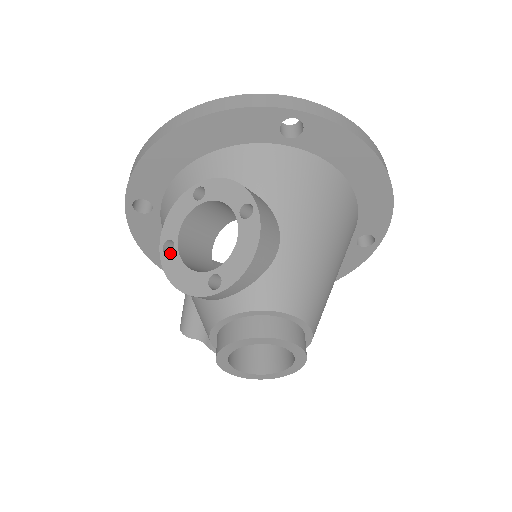
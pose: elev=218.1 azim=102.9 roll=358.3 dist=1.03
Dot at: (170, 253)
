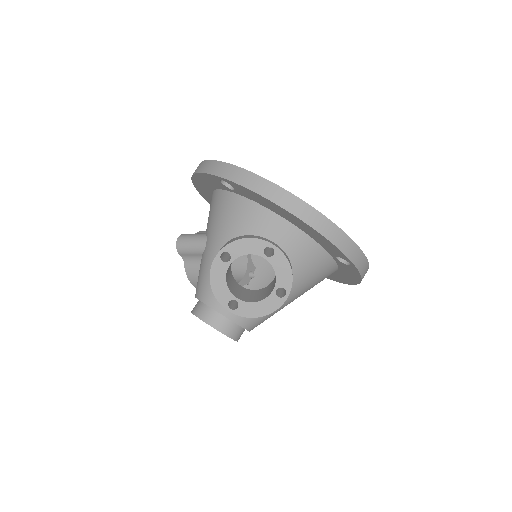
Dot at: (223, 262)
